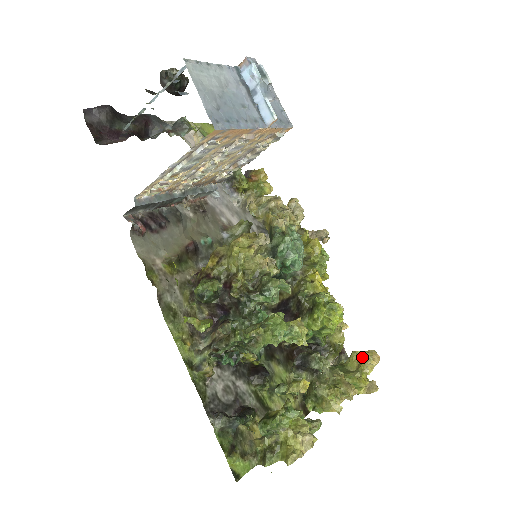
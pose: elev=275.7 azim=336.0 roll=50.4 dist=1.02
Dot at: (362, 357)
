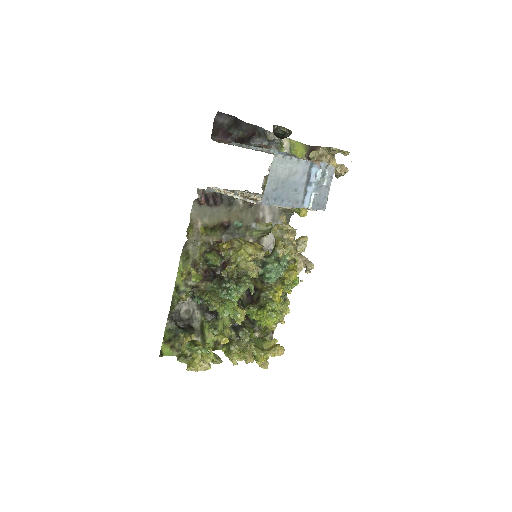
Dot at: (273, 347)
